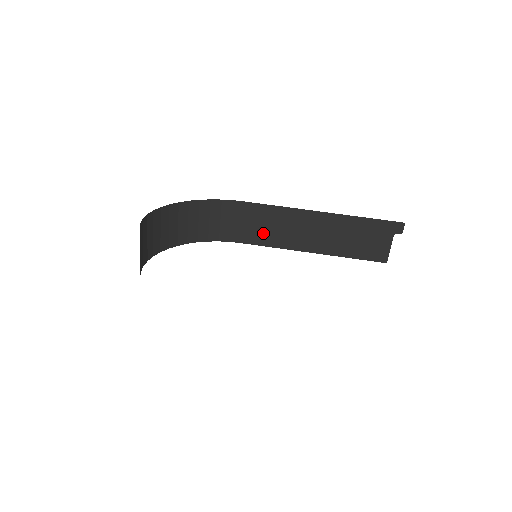
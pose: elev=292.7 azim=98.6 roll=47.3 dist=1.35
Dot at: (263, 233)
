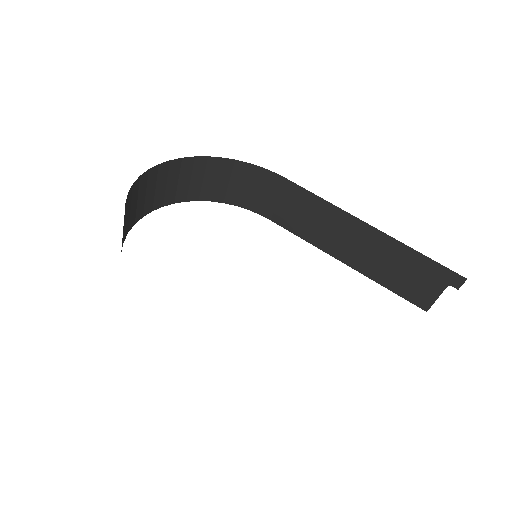
Dot at: (297, 220)
